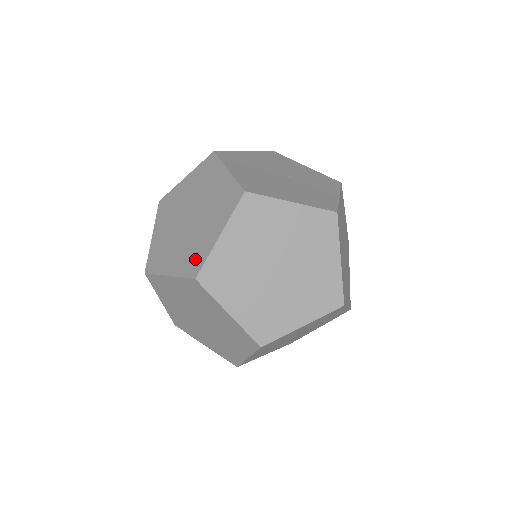
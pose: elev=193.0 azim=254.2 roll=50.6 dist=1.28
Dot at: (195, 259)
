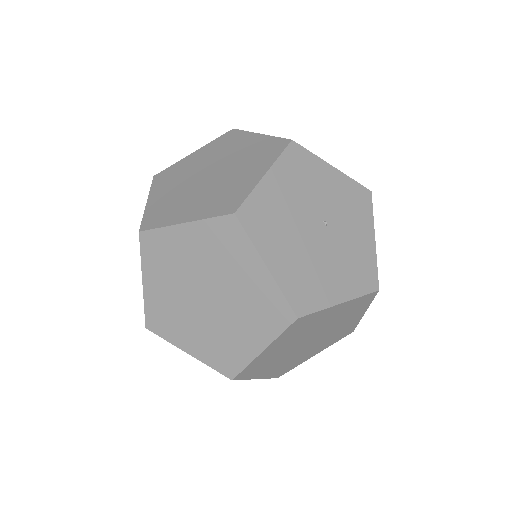
Dot at: (228, 359)
